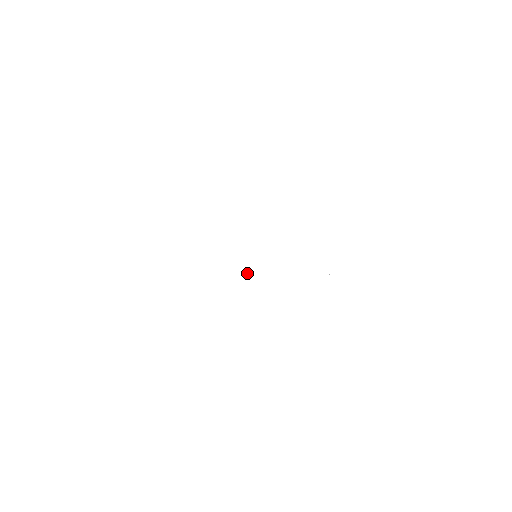
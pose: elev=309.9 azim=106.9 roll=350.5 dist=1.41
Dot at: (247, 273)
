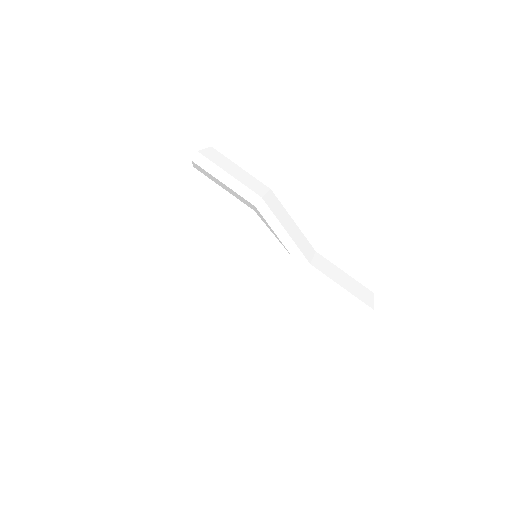
Dot at: (232, 298)
